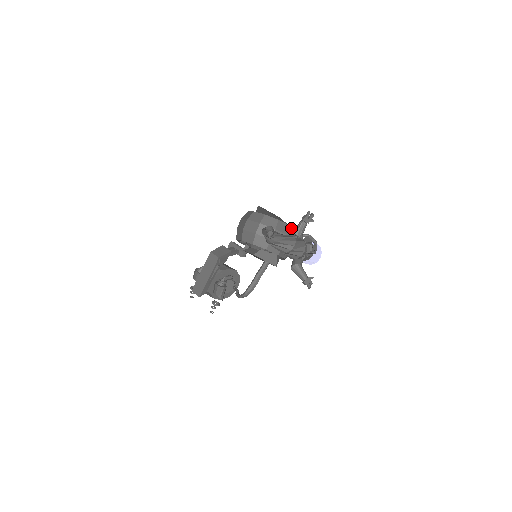
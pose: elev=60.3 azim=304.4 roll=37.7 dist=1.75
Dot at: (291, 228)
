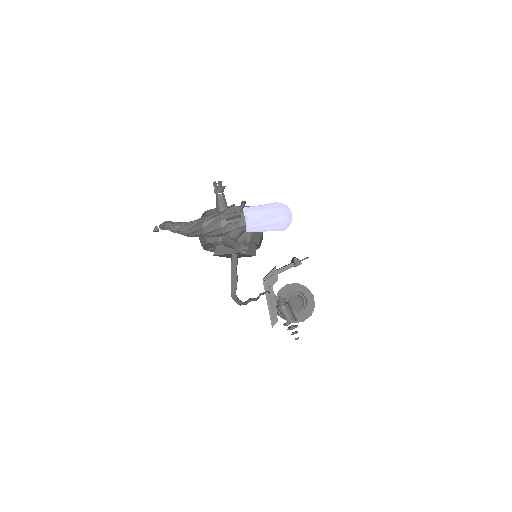
Dot at: occluded
